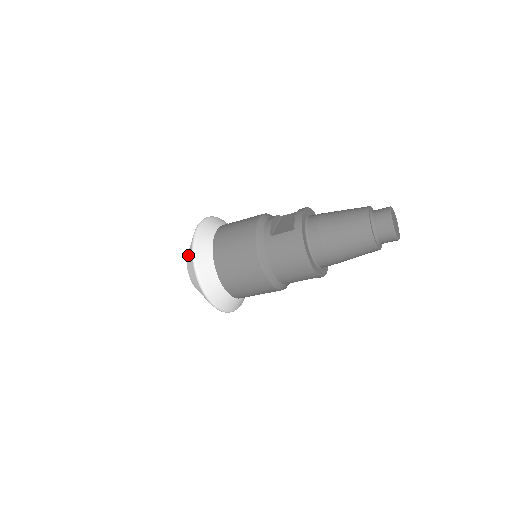
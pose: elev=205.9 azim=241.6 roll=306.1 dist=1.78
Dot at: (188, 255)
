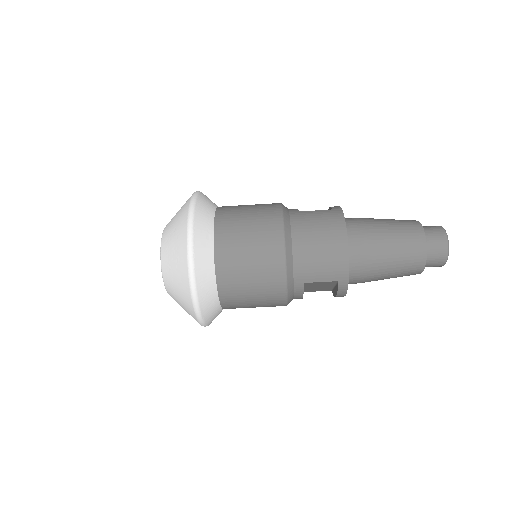
Dot at: (174, 216)
